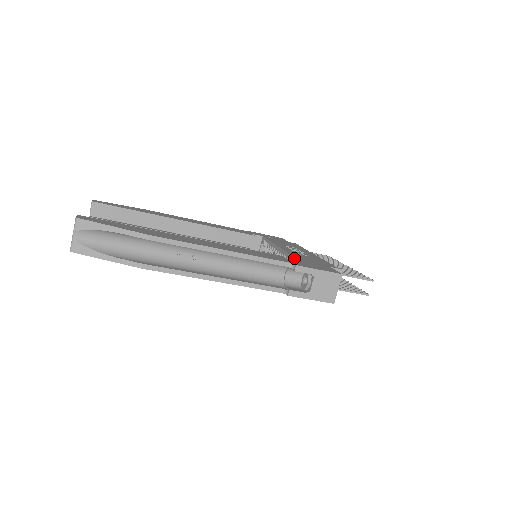
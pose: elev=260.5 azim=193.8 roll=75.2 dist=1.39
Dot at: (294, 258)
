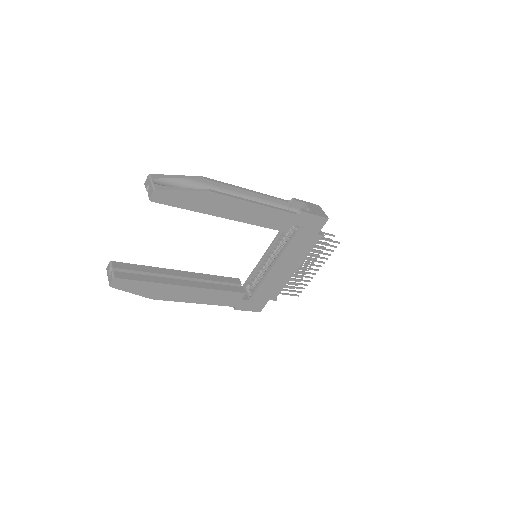
Dot at: occluded
